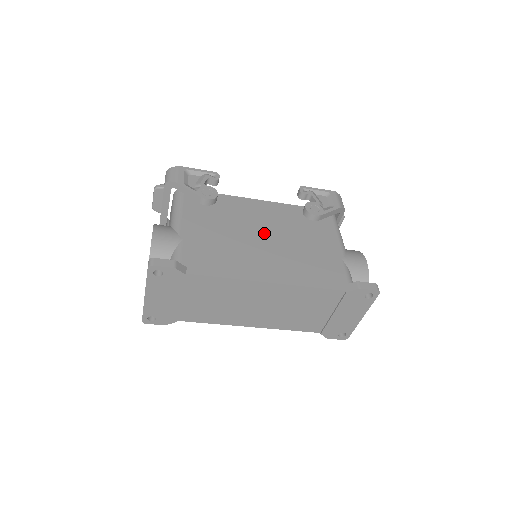
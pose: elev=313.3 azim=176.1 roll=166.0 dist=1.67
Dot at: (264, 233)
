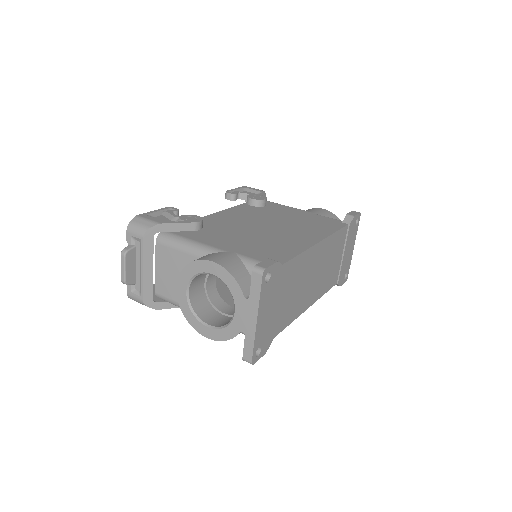
Dot at: (260, 224)
